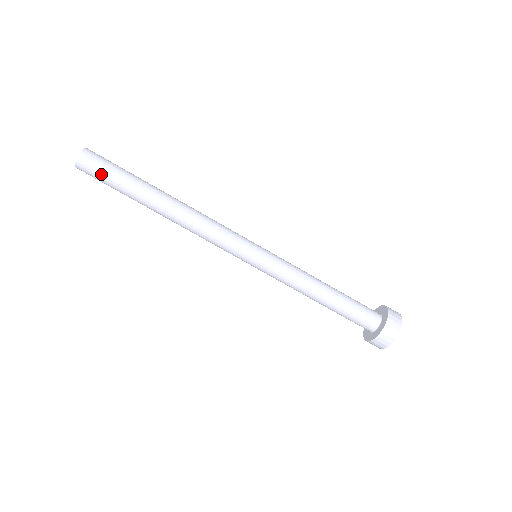
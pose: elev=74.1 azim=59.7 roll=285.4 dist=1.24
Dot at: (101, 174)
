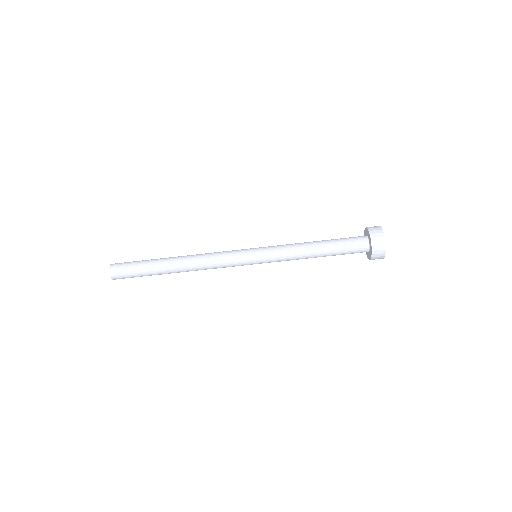
Dot at: (128, 271)
